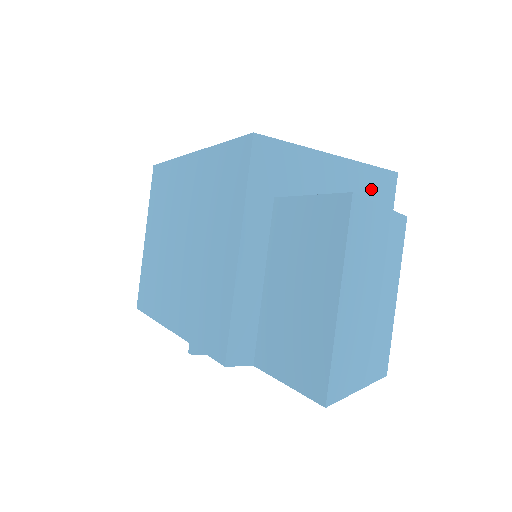
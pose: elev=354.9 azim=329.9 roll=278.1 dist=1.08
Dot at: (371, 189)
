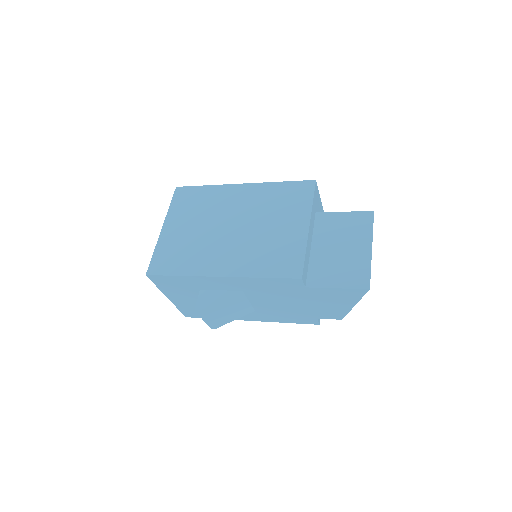
Dot at: occluded
